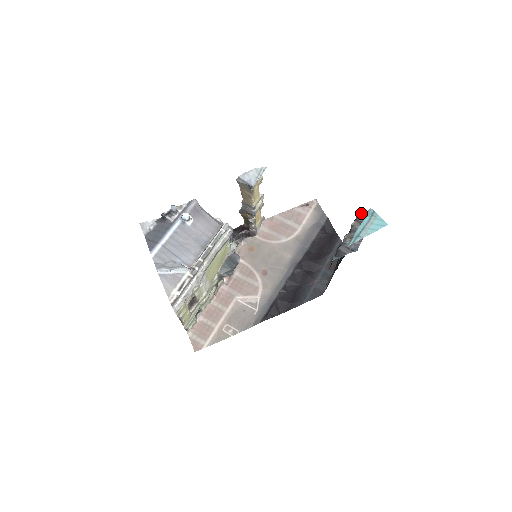
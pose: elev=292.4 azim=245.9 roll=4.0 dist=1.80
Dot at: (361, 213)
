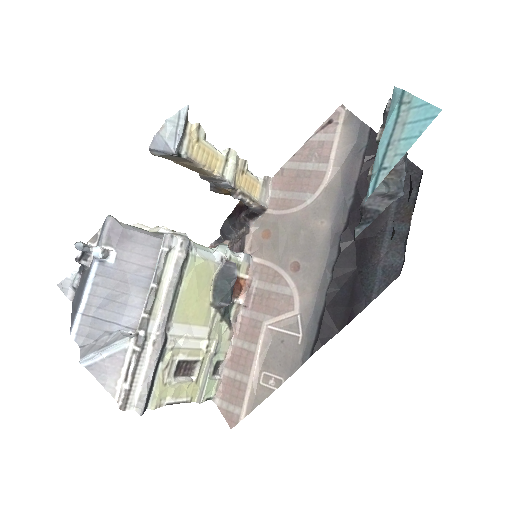
Dot at: (389, 105)
